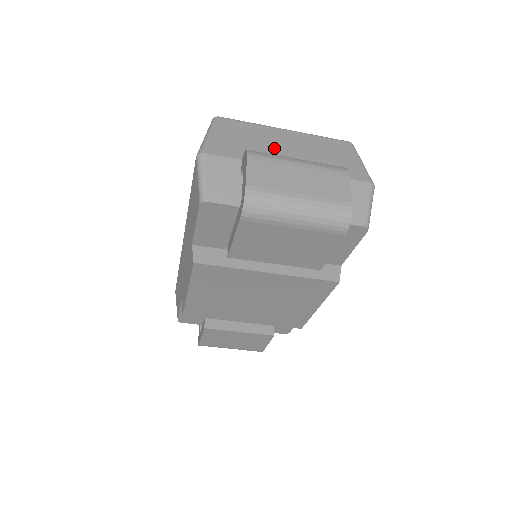
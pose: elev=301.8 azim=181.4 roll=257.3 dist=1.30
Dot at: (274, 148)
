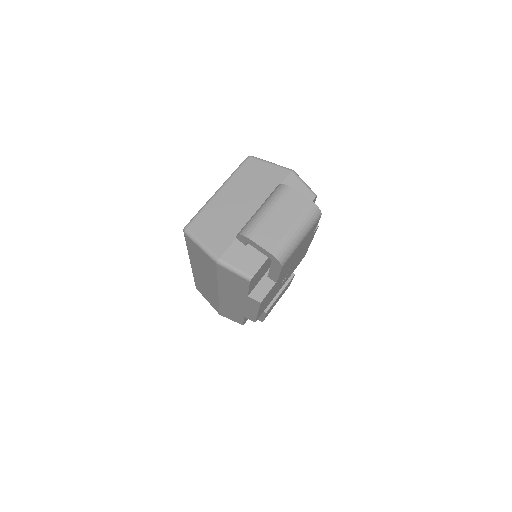
Dot at: (234, 211)
